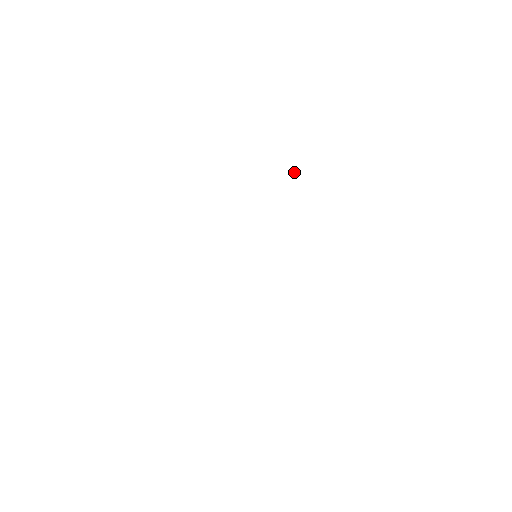
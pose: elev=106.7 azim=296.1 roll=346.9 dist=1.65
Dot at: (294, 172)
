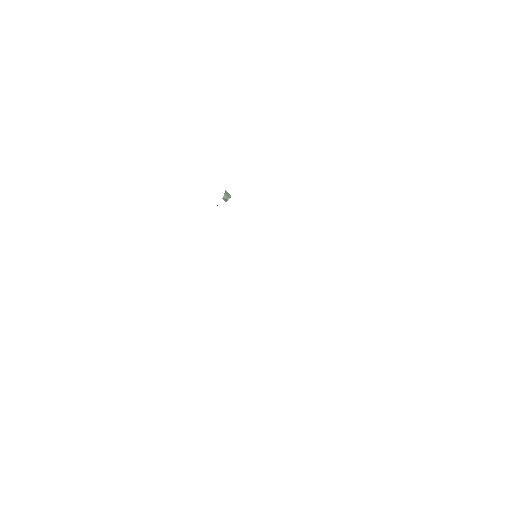
Dot at: (224, 198)
